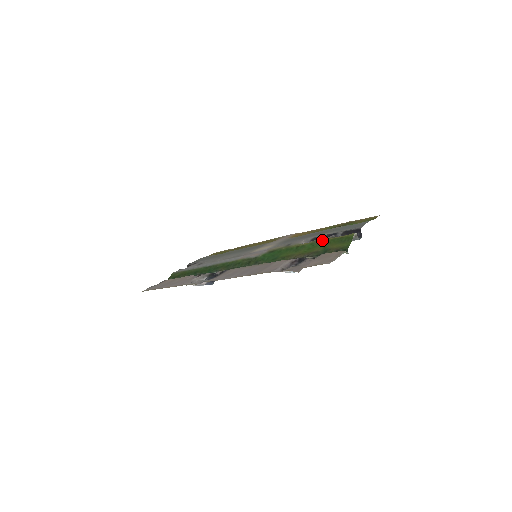
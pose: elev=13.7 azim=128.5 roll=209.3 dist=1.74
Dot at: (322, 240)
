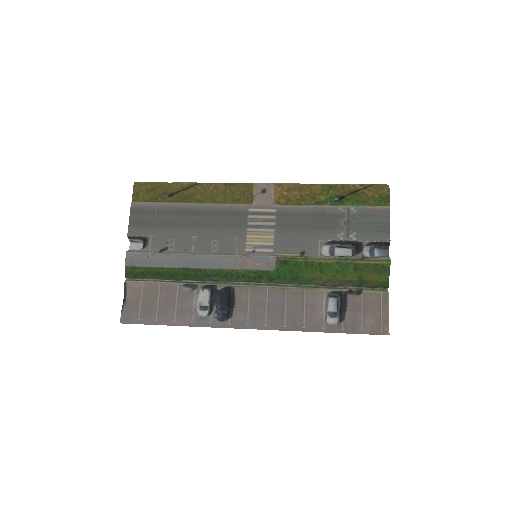
Dot at: (352, 262)
